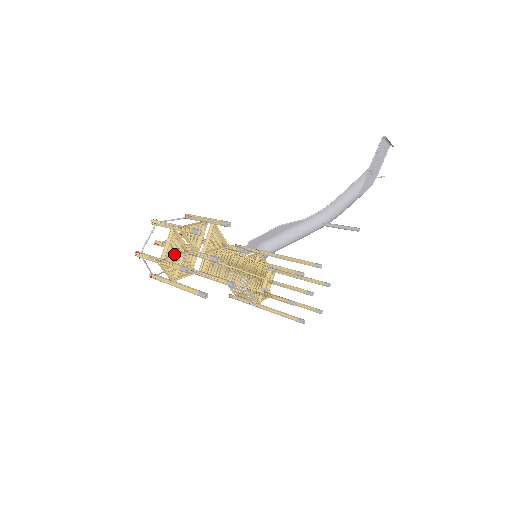
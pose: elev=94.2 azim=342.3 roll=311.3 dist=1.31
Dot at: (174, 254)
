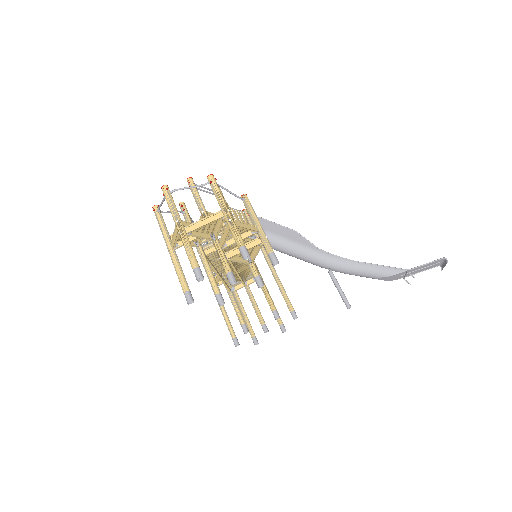
Dot at: (200, 231)
